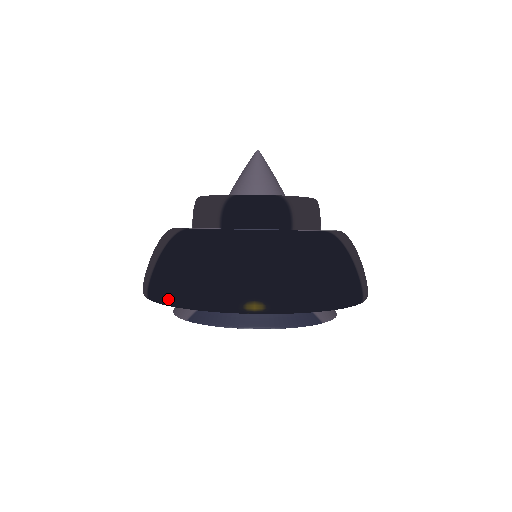
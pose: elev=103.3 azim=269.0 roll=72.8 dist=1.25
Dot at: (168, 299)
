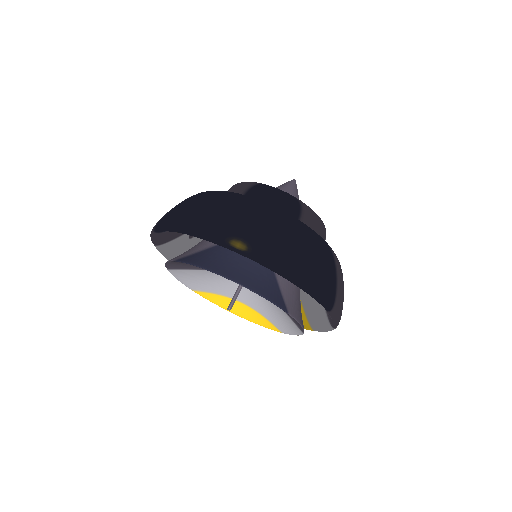
Dot at: (171, 224)
